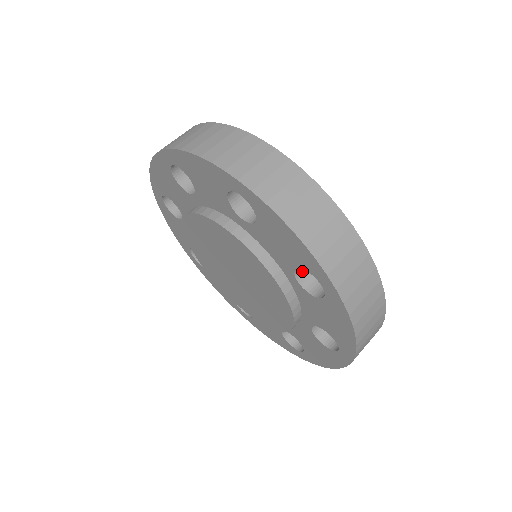
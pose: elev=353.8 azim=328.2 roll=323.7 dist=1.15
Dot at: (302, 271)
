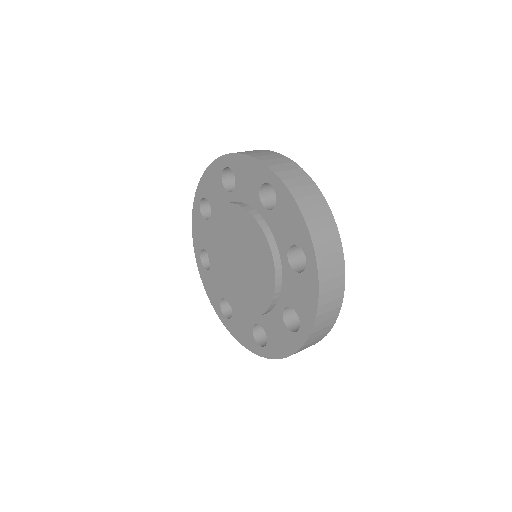
Dot at: (293, 255)
